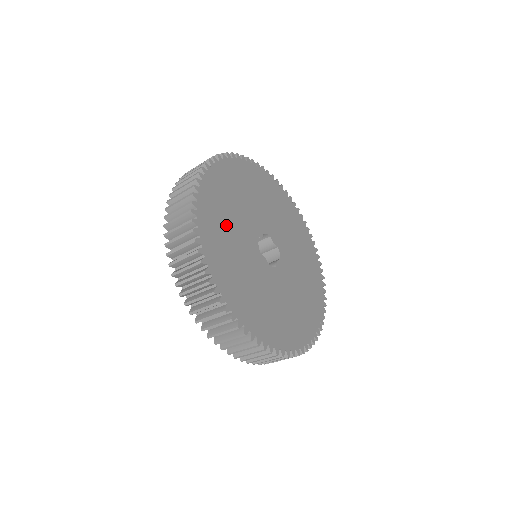
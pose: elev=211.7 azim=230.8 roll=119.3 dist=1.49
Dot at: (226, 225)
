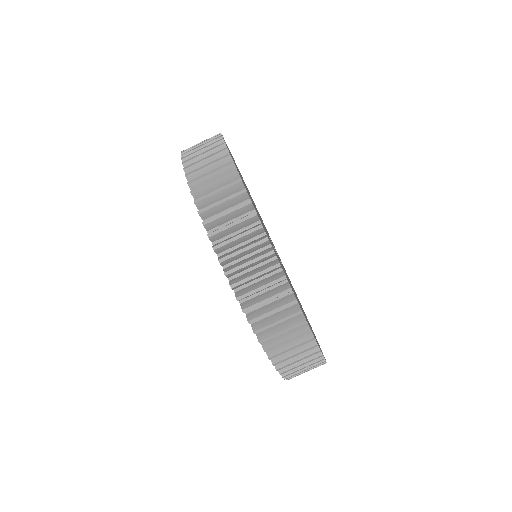
Dot at: occluded
